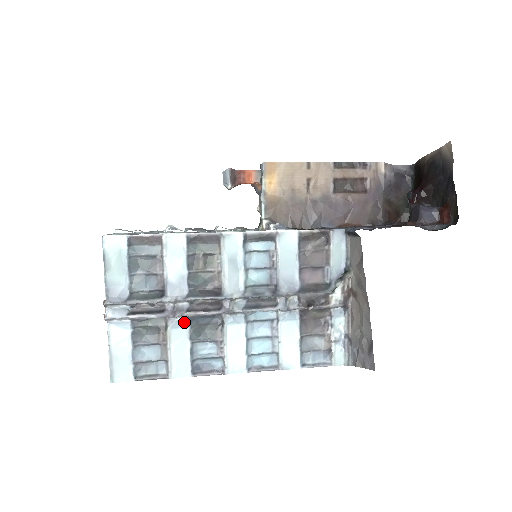
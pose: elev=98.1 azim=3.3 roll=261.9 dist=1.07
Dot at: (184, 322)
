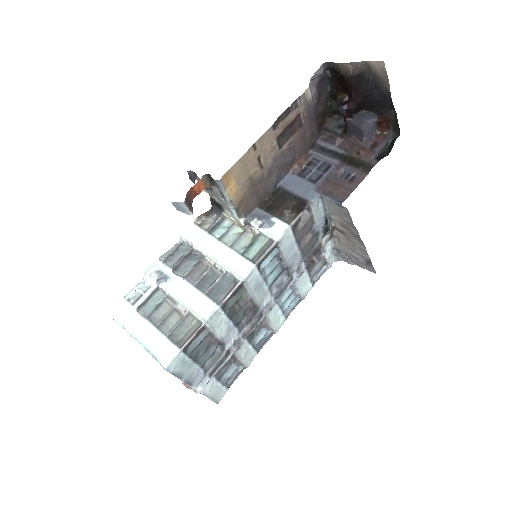
Dot at: occluded
